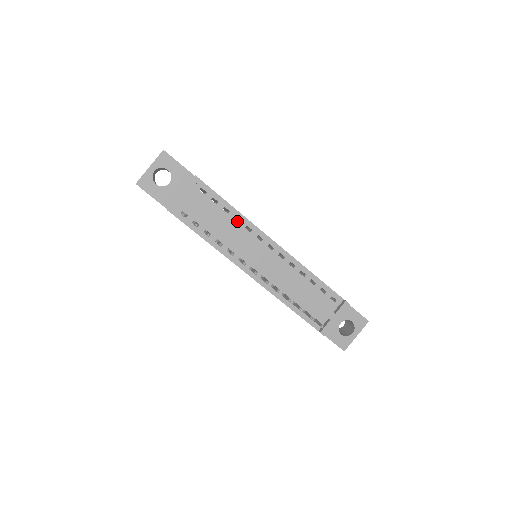
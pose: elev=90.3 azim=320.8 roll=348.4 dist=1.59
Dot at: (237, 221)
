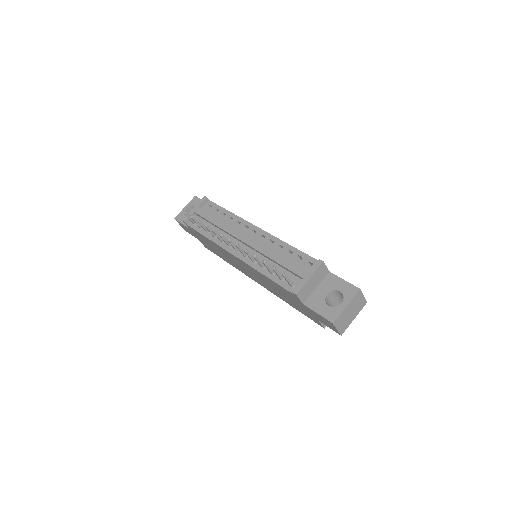
Dot at: occluded
